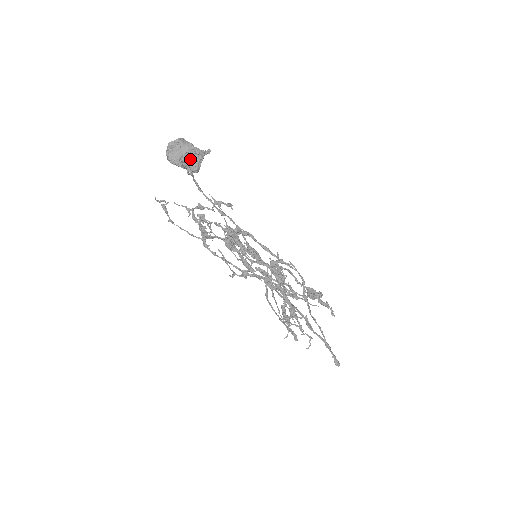
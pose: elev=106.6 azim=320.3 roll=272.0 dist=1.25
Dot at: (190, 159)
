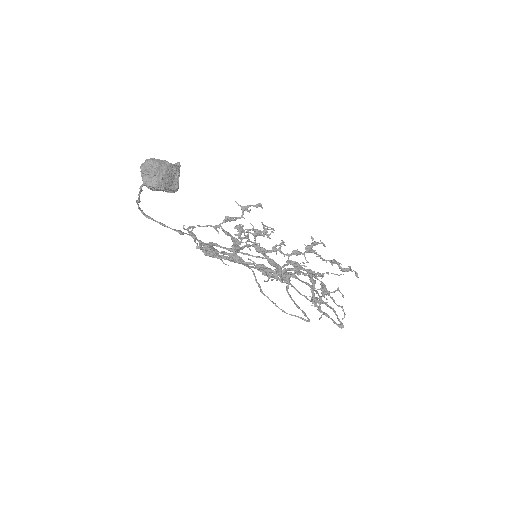
Dot at: (169, 178)
